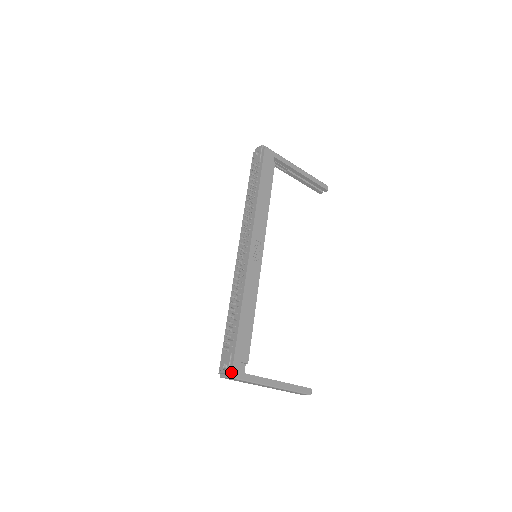
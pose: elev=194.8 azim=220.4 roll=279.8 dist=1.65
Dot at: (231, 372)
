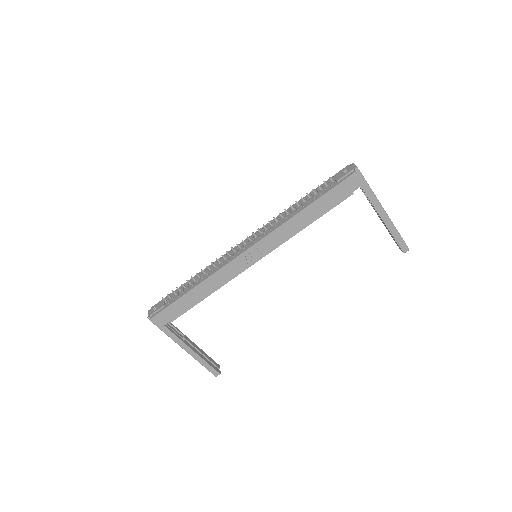
Dot at: (151, 318)
